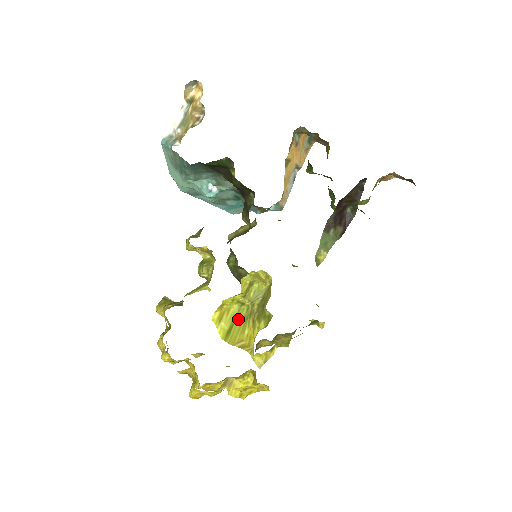
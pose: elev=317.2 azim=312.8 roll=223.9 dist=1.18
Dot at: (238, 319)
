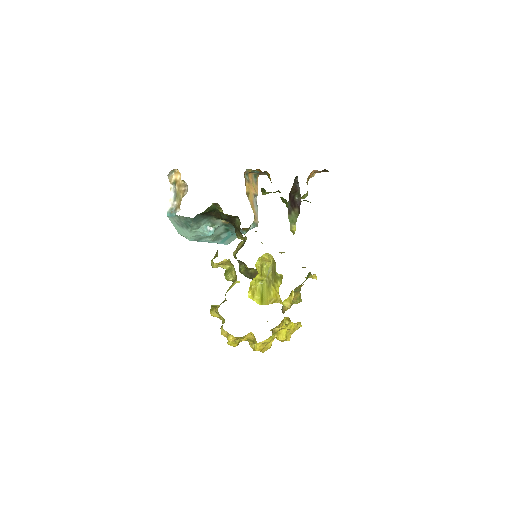
Dot at: (264, 290)
